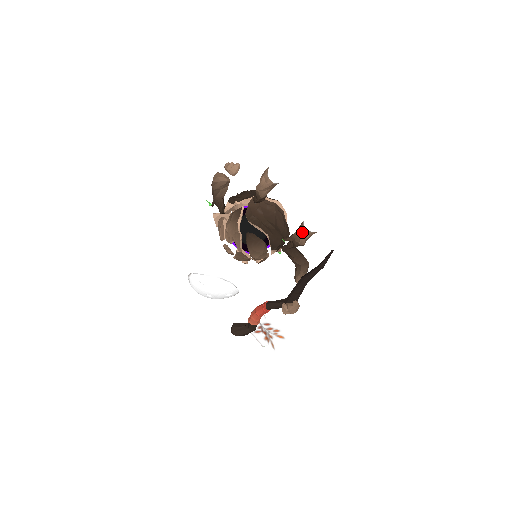
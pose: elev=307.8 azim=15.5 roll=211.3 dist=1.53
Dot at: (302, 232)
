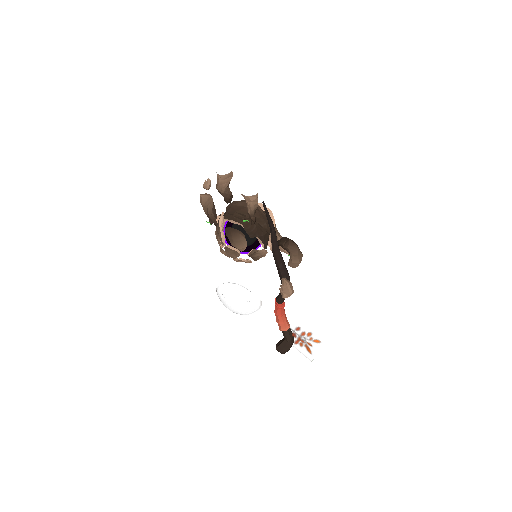
Dot at: (246, 201)
